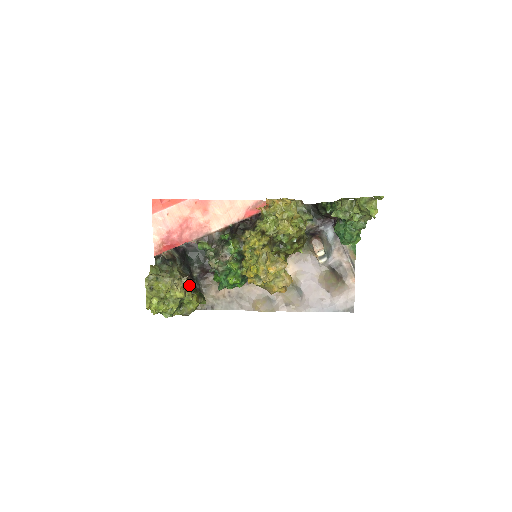
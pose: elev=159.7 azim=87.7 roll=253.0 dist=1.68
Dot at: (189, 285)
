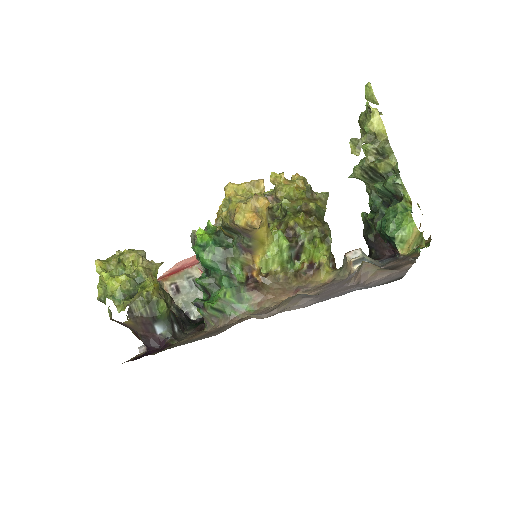
Dot at: occluded
